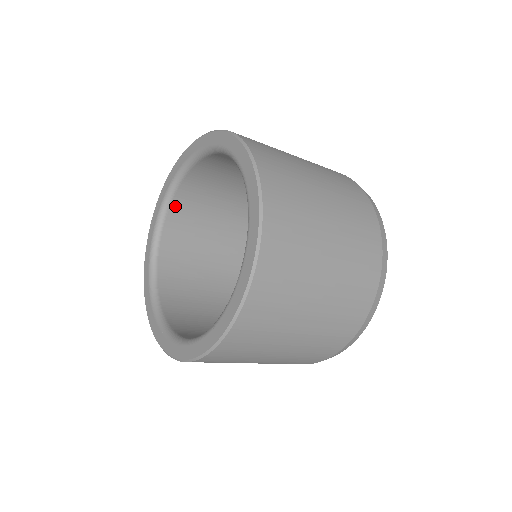
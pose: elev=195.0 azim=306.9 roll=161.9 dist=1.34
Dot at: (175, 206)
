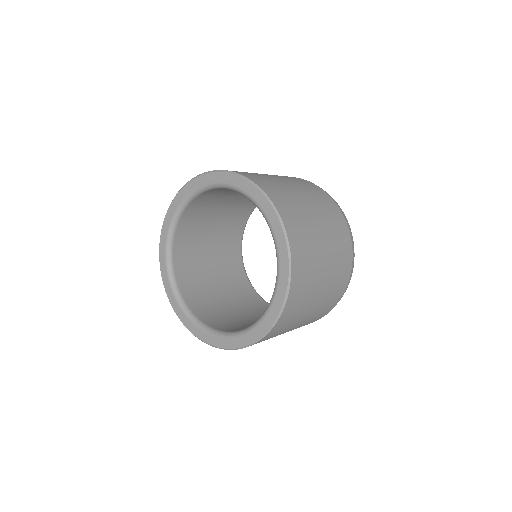
Dot at: (177, 239)
